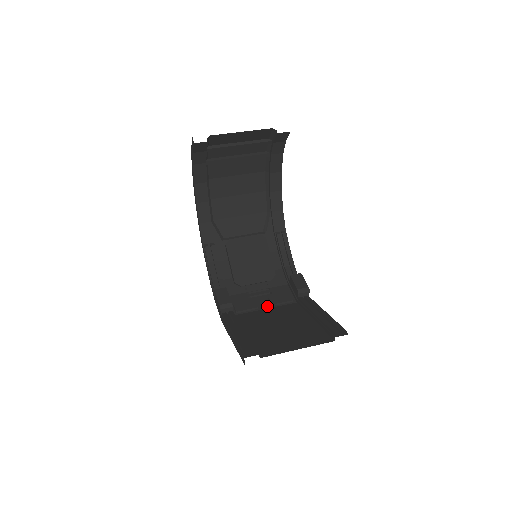
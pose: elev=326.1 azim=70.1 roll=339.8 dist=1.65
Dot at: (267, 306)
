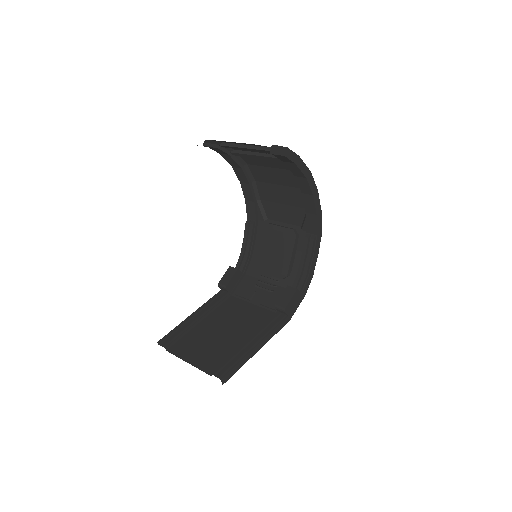
Dot at: (257, 302)
